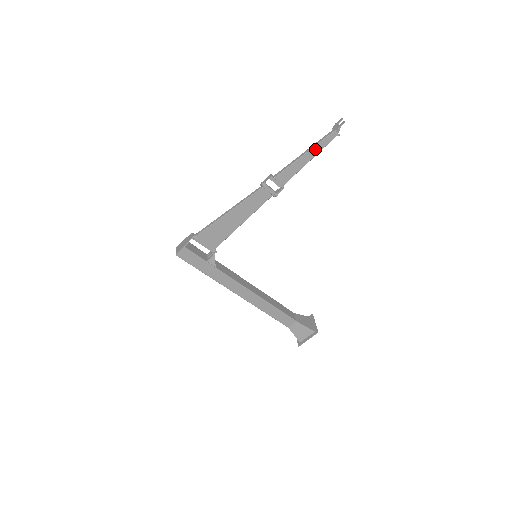
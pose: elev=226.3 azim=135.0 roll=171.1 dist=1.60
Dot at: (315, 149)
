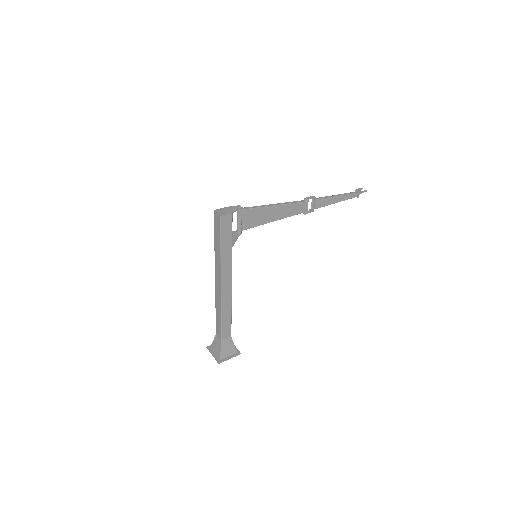
Dot at: (344, 197)
